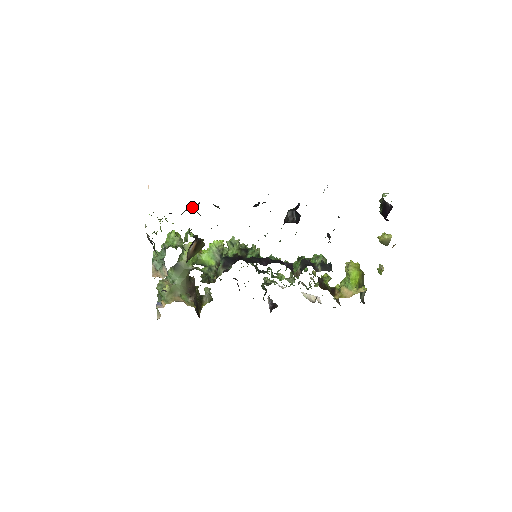
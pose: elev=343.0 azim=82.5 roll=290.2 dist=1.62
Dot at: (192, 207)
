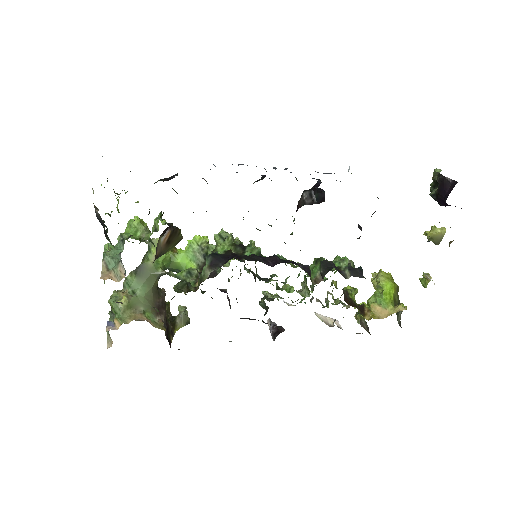
Dot at: (166, 179)
